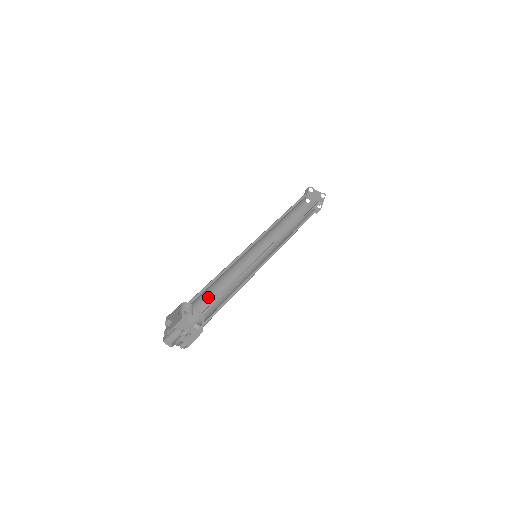
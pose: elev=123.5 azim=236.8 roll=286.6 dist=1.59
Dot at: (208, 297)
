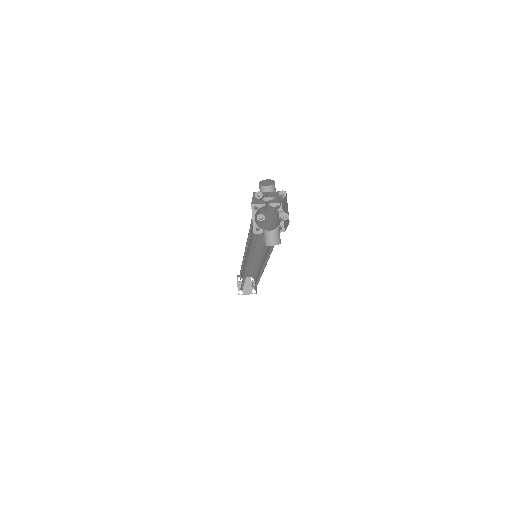
Dot at: (255, 241)
